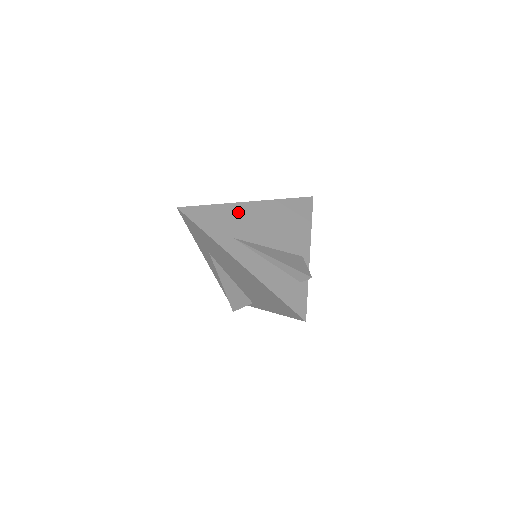
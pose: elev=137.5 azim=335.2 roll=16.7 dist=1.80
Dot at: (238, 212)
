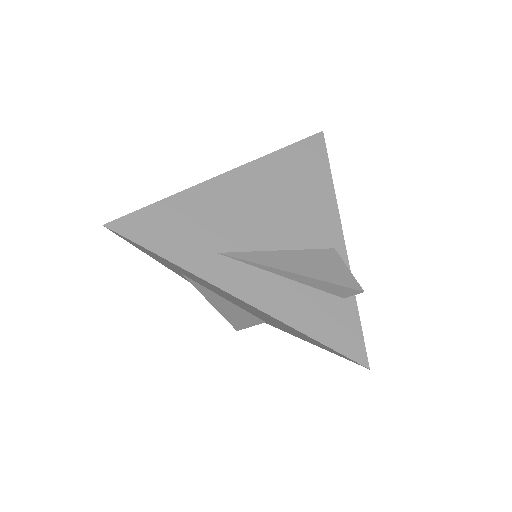
Dot at: (212, 199)
